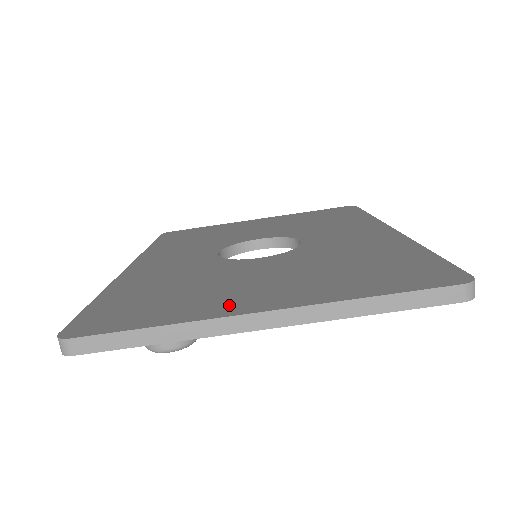
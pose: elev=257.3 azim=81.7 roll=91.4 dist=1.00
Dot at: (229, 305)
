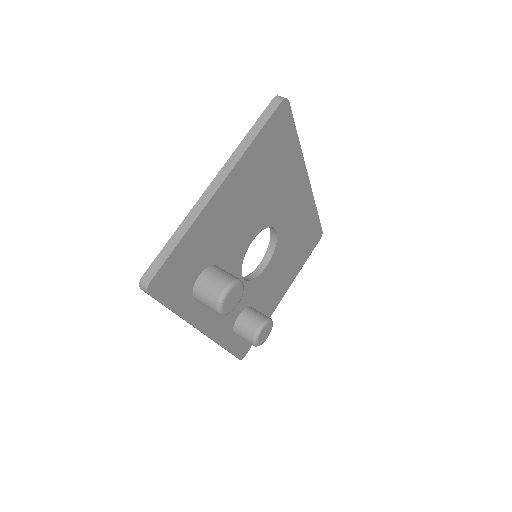
Dot at: occluded
